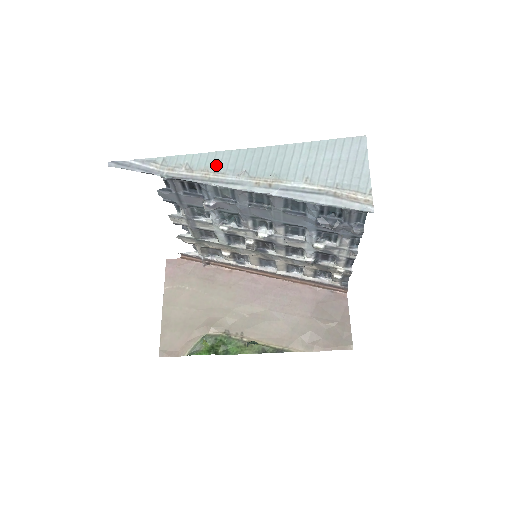
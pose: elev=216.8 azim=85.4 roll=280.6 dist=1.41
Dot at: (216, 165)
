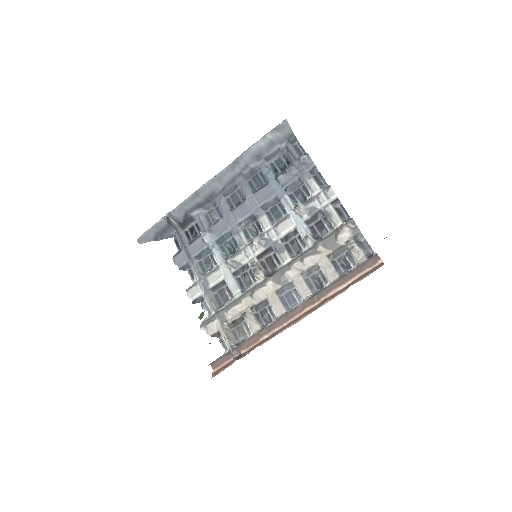
Dot at: occluded
